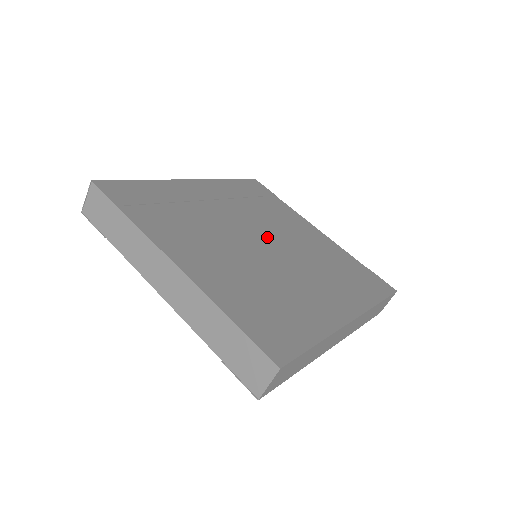
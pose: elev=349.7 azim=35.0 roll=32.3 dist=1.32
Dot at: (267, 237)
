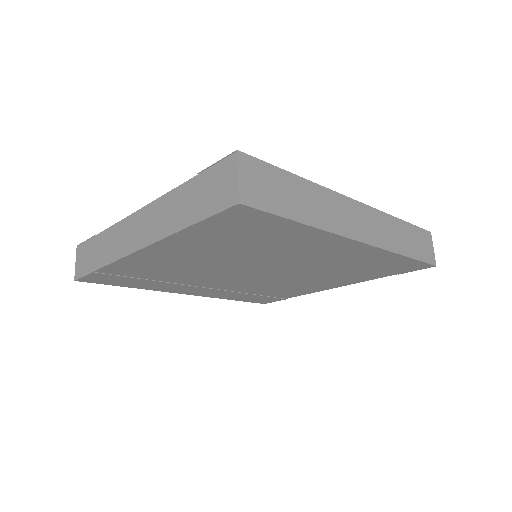
Dot at: occluded
